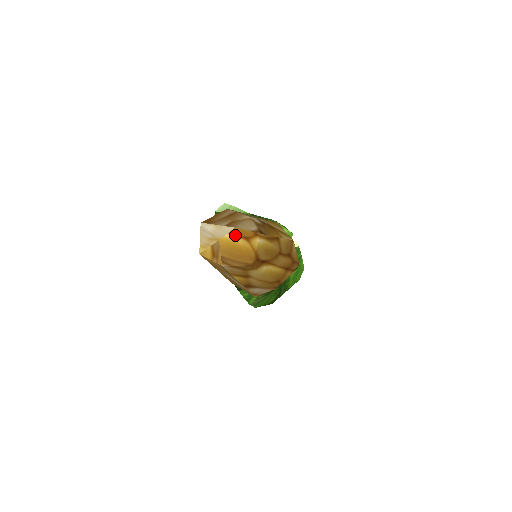
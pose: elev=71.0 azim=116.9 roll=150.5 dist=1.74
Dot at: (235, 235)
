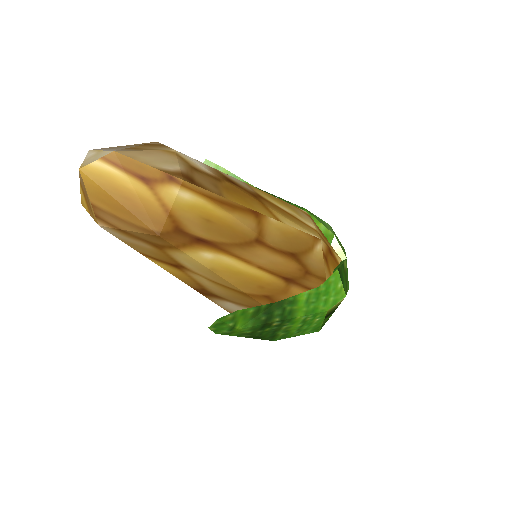
Dot at: (116, 166)
